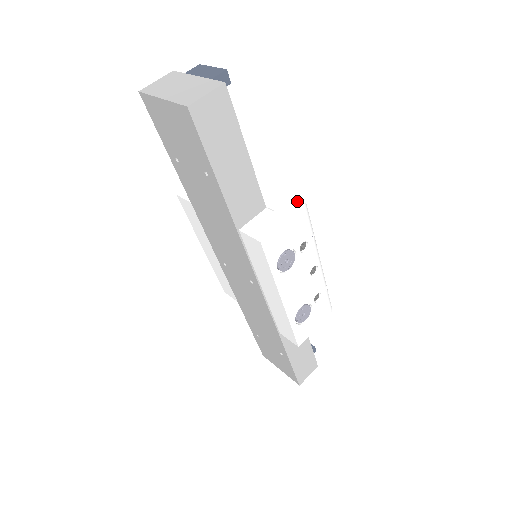
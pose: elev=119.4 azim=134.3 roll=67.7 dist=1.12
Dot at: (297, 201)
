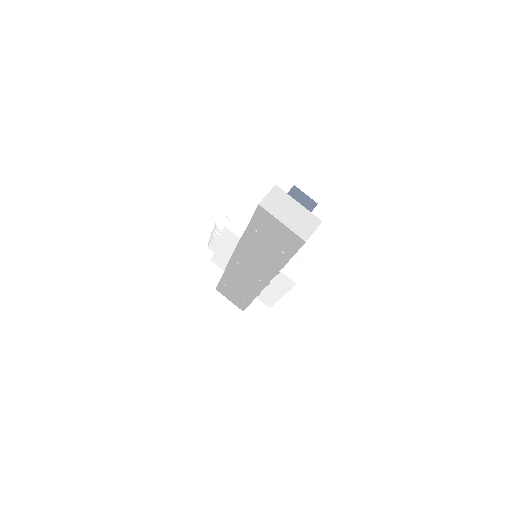
Dot at: (312, 253)
